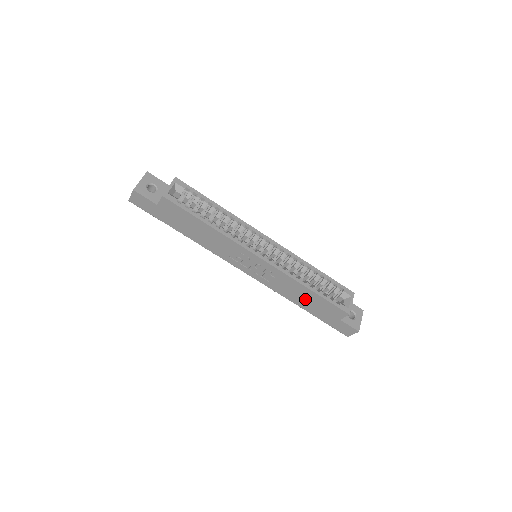
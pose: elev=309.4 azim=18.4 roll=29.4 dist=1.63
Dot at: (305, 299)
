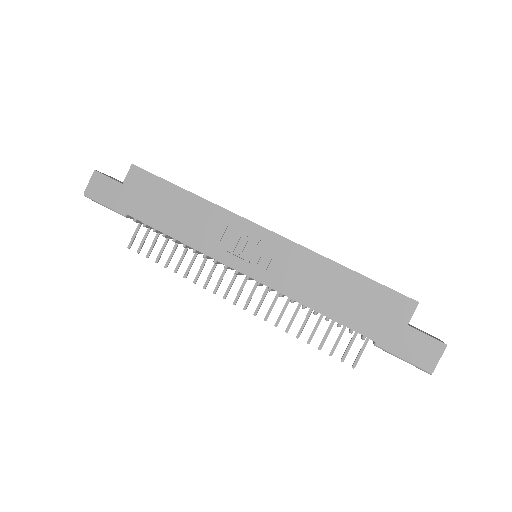
Dot at: (341, 296)
